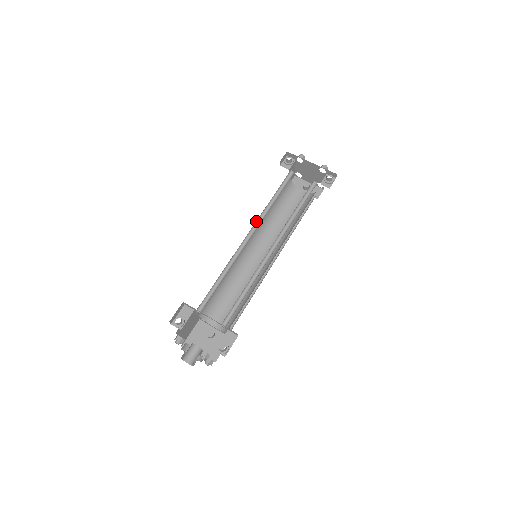
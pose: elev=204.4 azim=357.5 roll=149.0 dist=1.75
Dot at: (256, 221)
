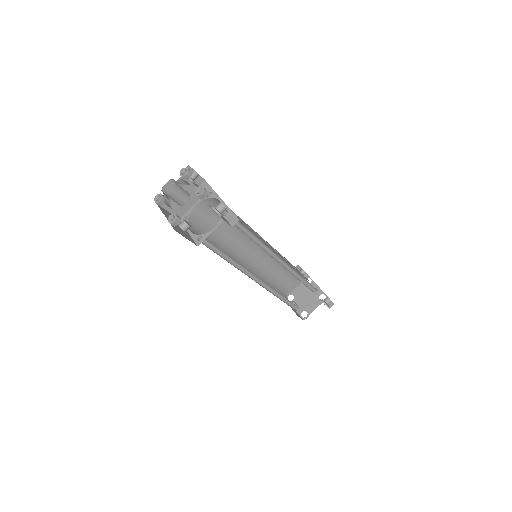
Dot at: occluded
